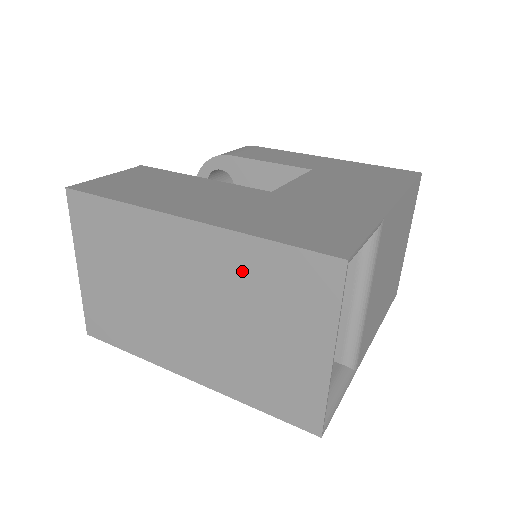
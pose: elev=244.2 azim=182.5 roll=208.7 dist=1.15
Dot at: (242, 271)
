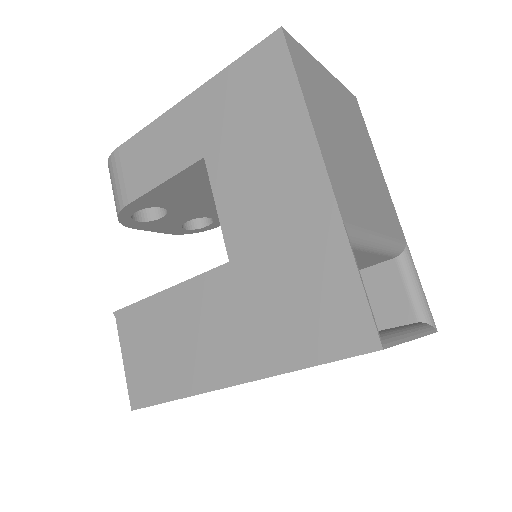
Dot at: occluded
